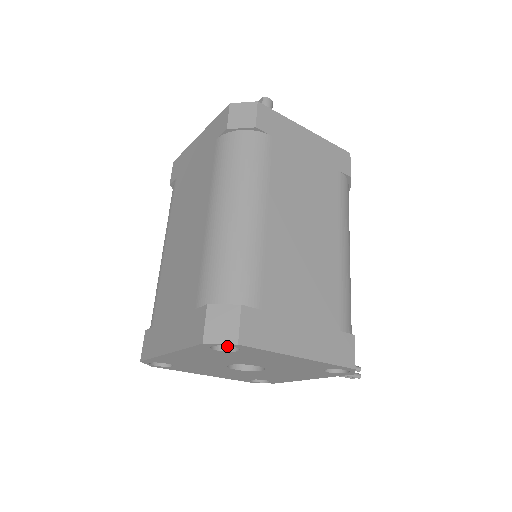
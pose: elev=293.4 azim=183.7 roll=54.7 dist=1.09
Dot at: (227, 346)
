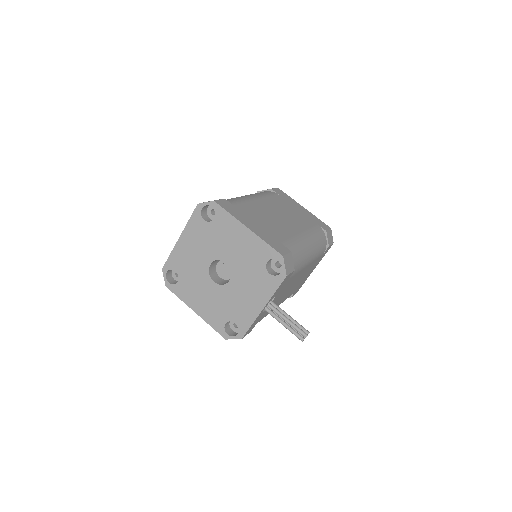
Dot at: (210, 221)
